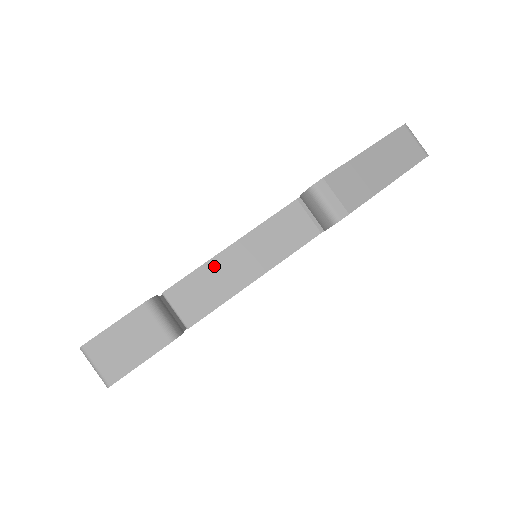
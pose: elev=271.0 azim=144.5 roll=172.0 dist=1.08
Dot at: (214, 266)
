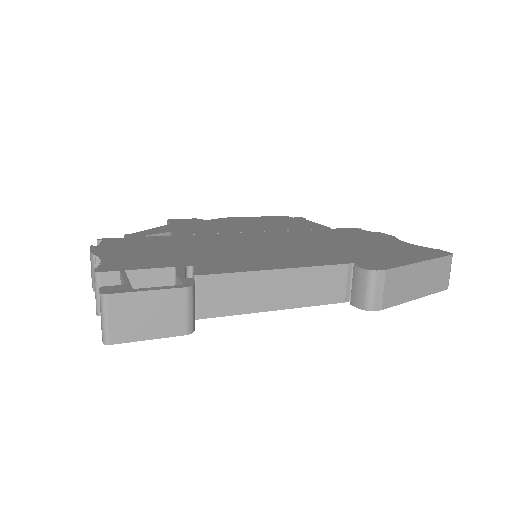
Dot at: (252, 279)
